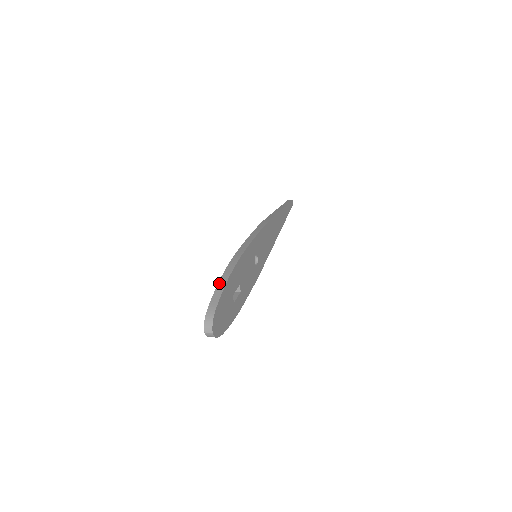
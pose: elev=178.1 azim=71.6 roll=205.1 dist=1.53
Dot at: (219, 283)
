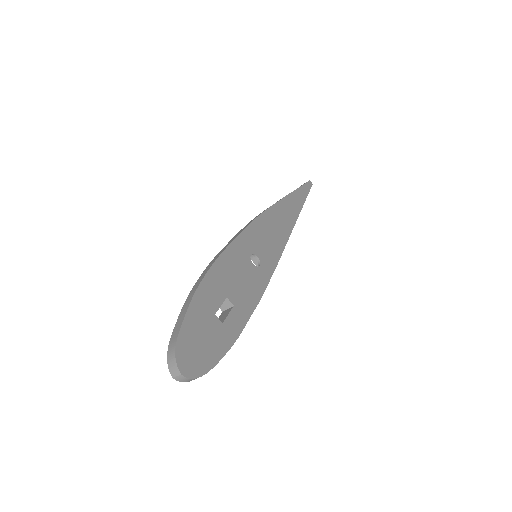
Dot at: (183, 305)
